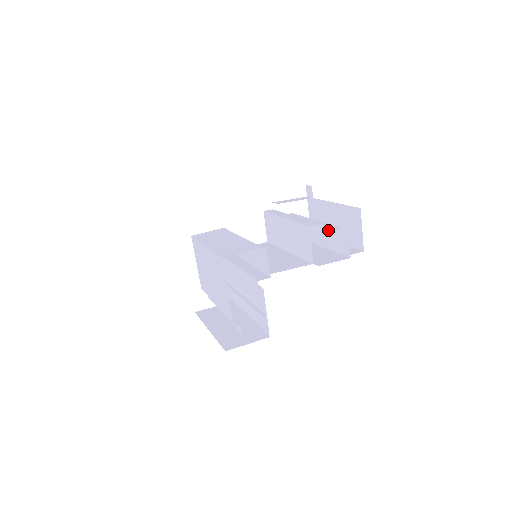
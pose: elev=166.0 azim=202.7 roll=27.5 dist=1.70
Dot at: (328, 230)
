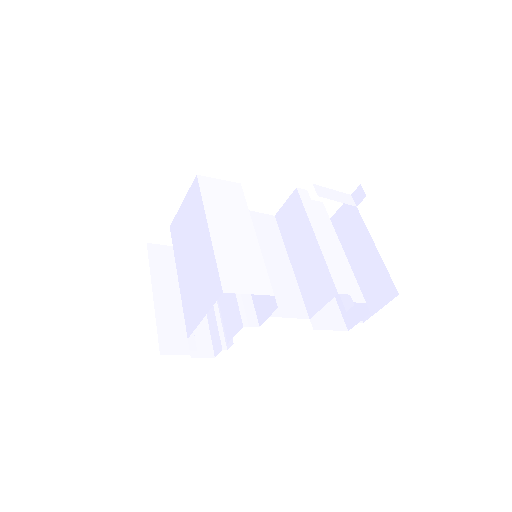
Dot at: (351, 297)
